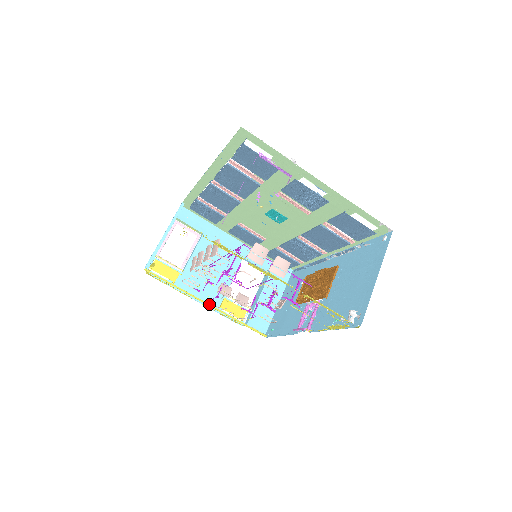
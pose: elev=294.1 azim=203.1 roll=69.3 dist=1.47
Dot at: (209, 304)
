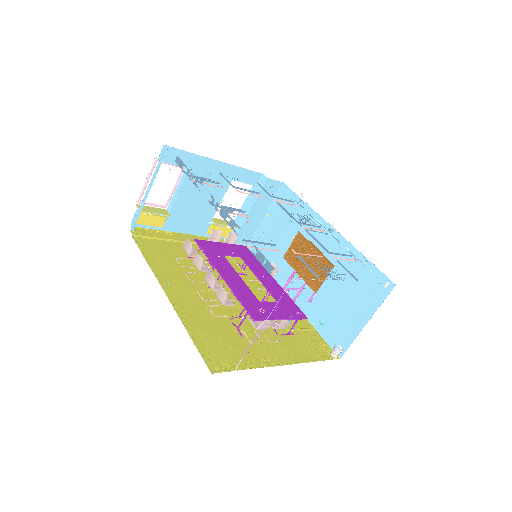
Dot at: occluded
